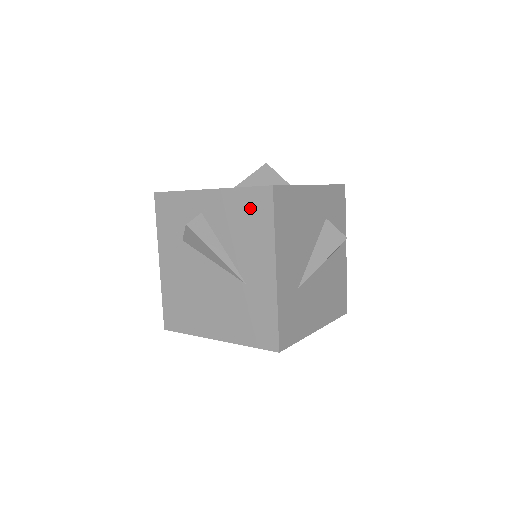
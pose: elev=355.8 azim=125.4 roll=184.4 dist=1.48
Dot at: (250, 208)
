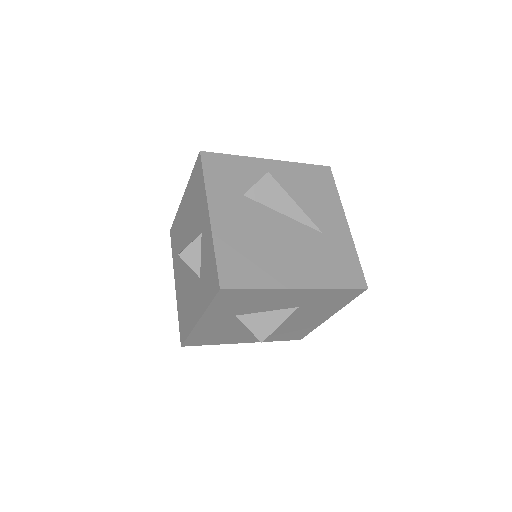
Dot at: (314, 178)
